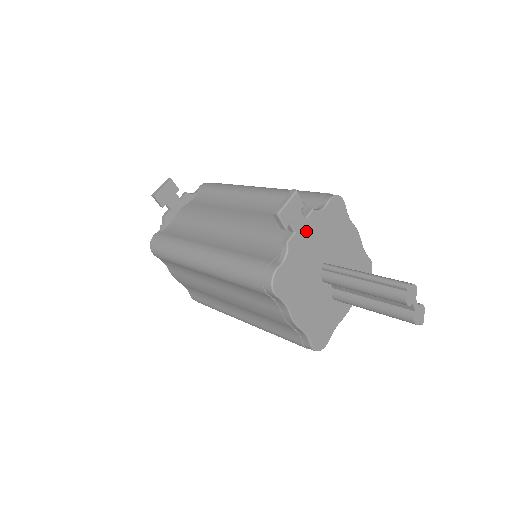
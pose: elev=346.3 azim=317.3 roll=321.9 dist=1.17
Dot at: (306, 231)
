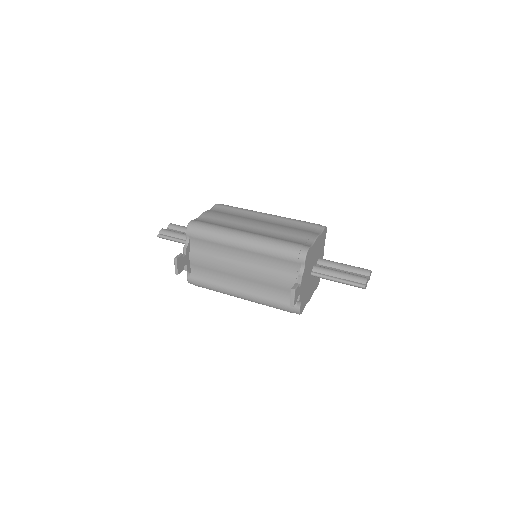
Dot at: (302, 285)
